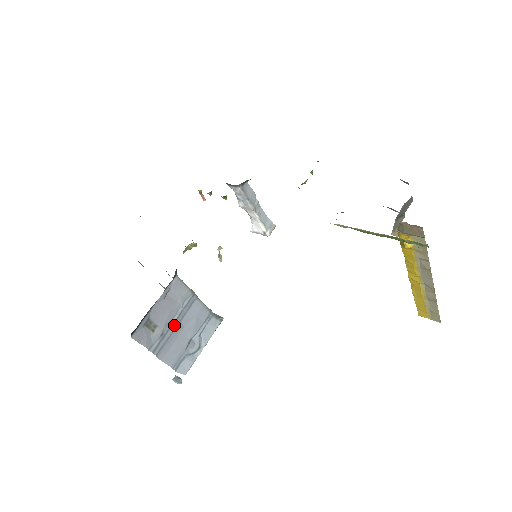
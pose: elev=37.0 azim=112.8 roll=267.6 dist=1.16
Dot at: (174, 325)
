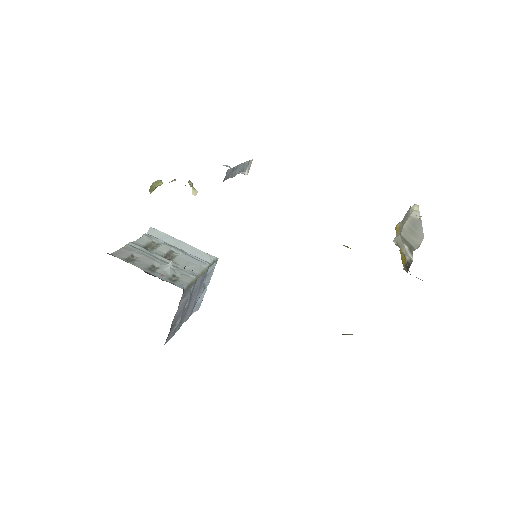
Dot at: (187, 306)
